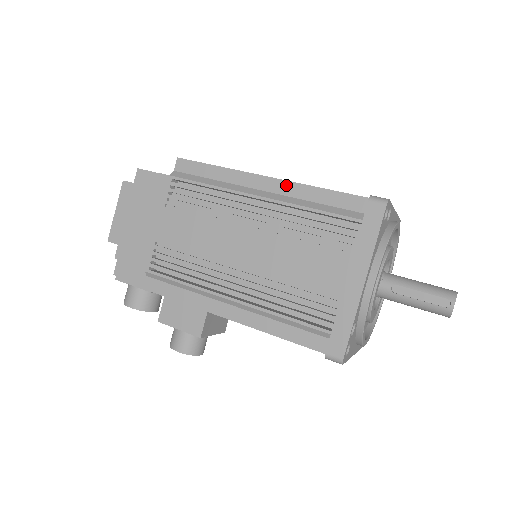
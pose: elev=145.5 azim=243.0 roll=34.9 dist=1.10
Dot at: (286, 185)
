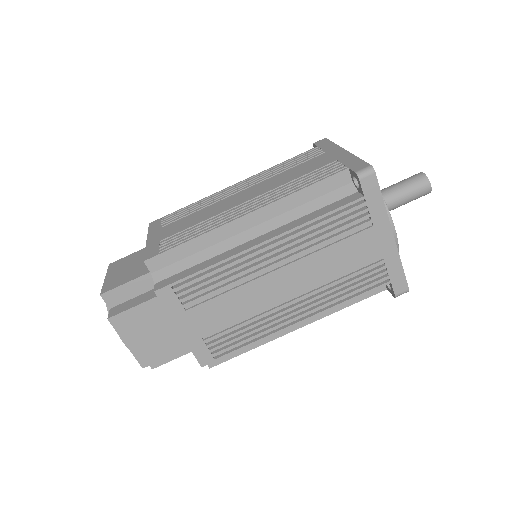
Dot at: (315, 314)
